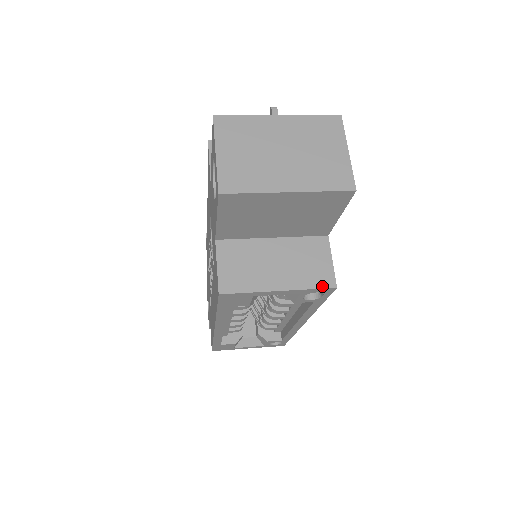
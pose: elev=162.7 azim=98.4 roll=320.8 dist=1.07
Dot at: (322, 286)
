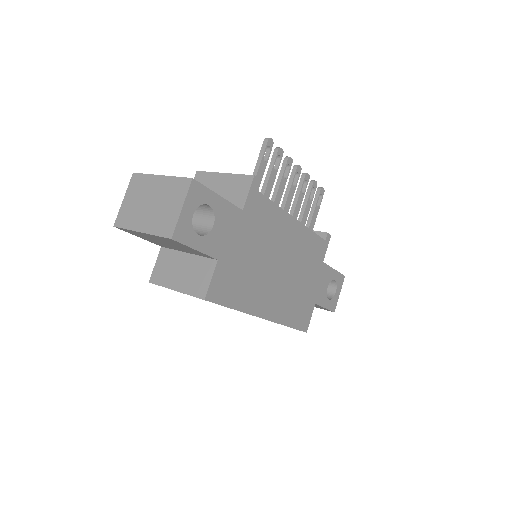
Dot at: (197, 296)
